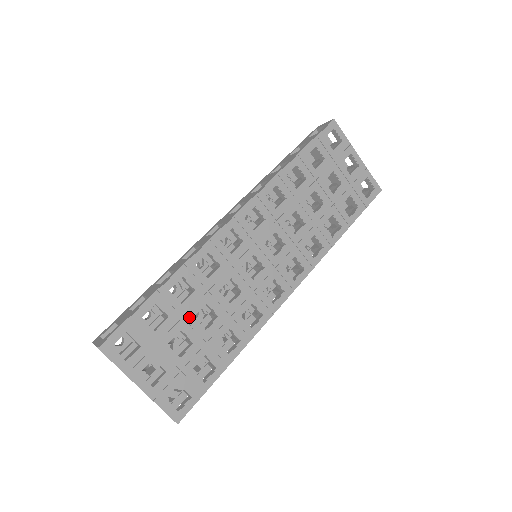
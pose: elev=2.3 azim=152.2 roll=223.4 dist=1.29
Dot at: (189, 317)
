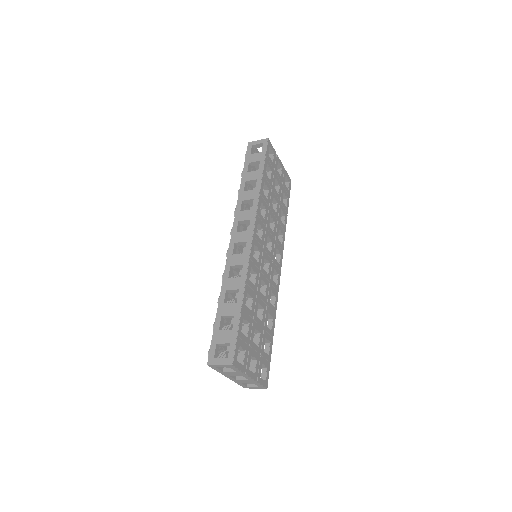
Dot at: (255, 317)
